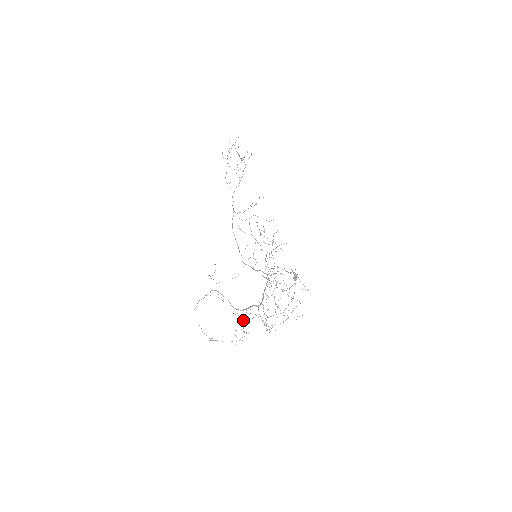
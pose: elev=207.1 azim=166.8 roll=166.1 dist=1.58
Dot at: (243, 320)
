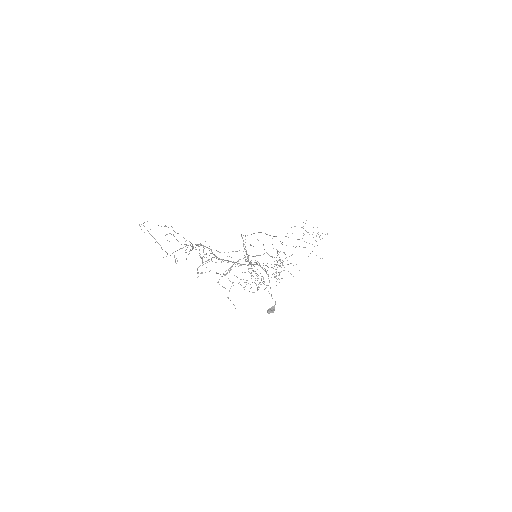
Dot at: (187, 245)
